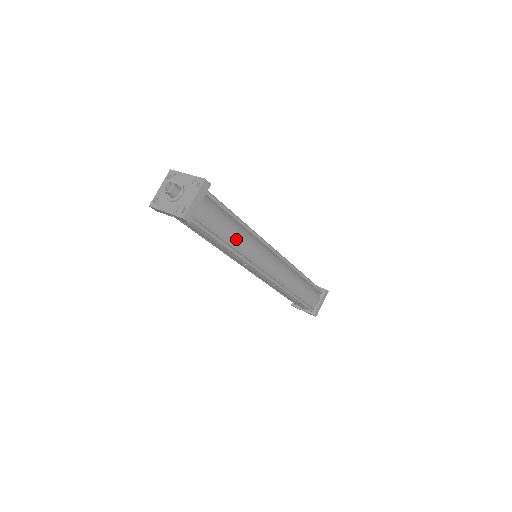
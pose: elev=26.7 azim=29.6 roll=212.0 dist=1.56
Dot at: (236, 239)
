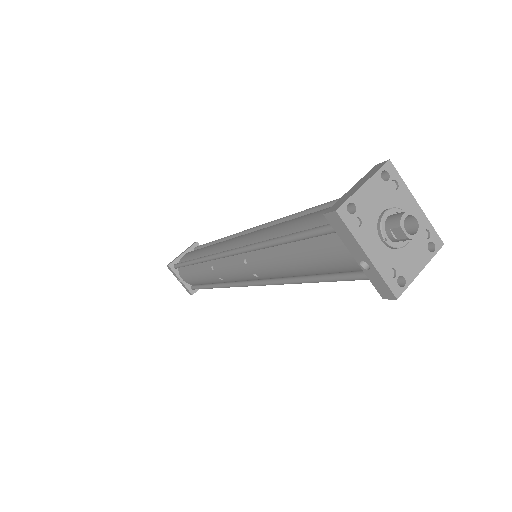
Dot at: occluded
